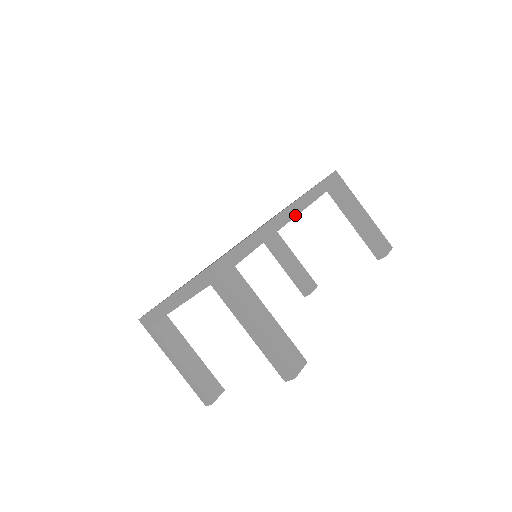
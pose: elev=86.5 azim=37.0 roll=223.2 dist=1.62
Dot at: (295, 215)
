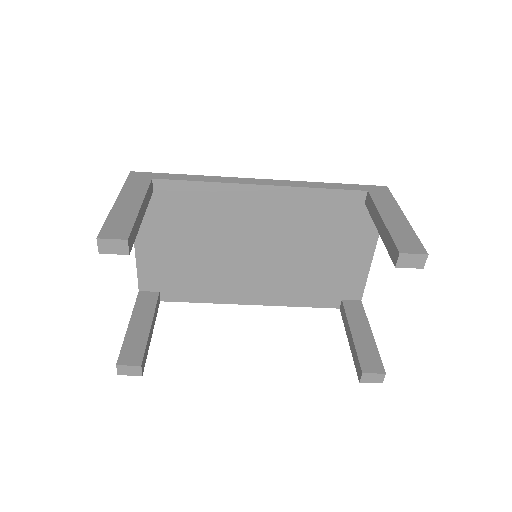
Dot at: (270, 185)
